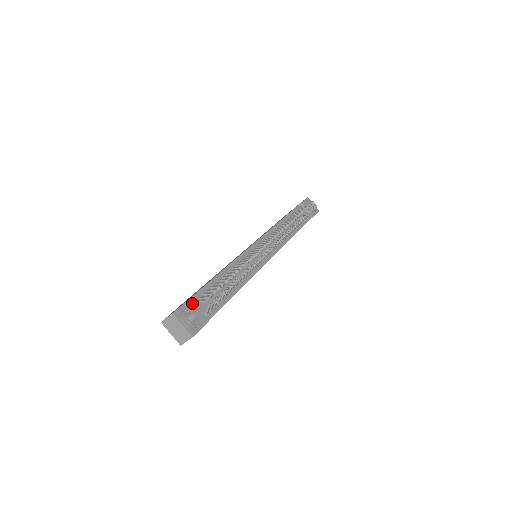
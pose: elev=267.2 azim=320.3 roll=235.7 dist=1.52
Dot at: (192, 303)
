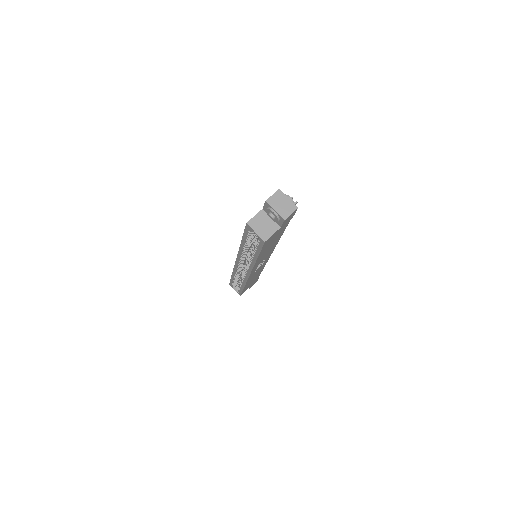
Dot at: occluded
